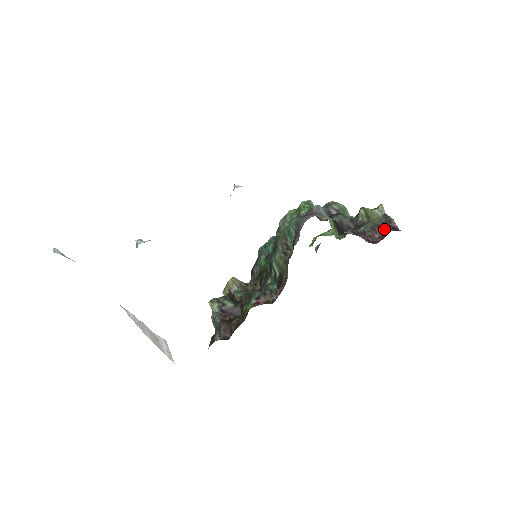
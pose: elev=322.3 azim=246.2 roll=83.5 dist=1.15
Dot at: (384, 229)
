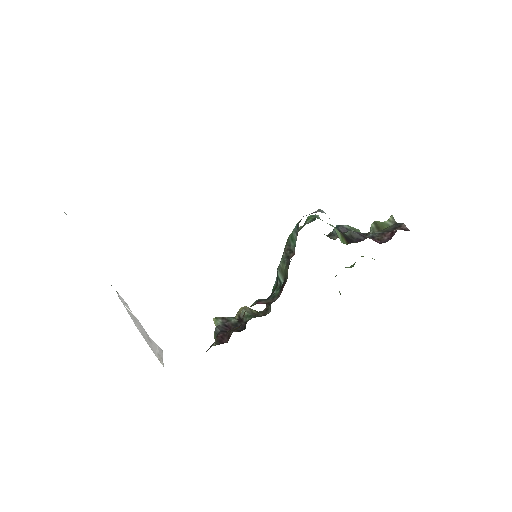
Dot at: (393, 231)
